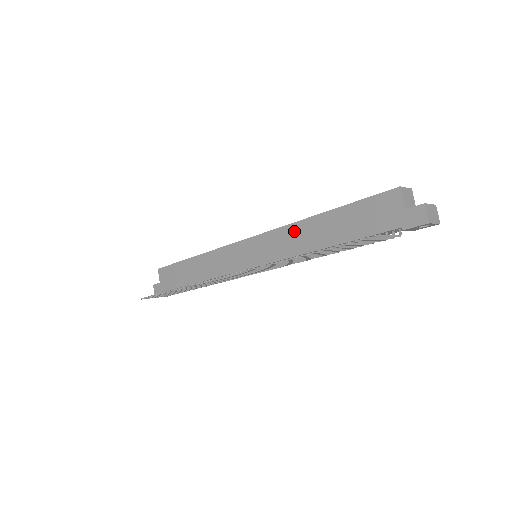
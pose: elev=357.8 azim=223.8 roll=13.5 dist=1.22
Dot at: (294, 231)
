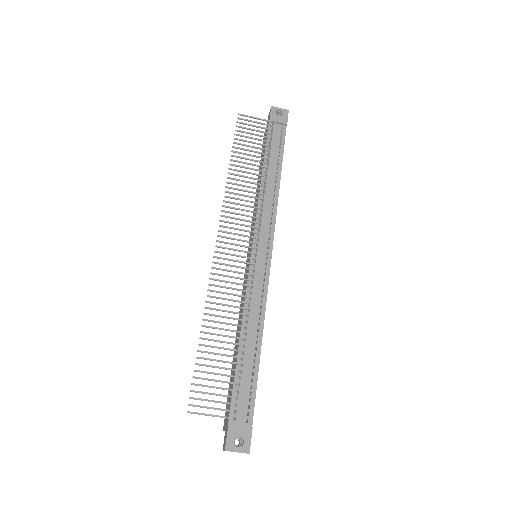
Dot at: (254, 209)
